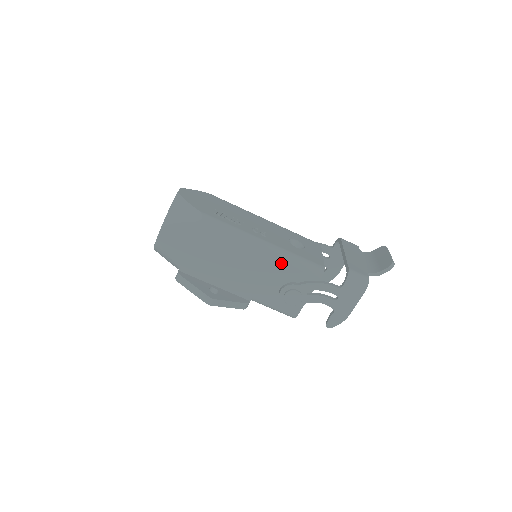
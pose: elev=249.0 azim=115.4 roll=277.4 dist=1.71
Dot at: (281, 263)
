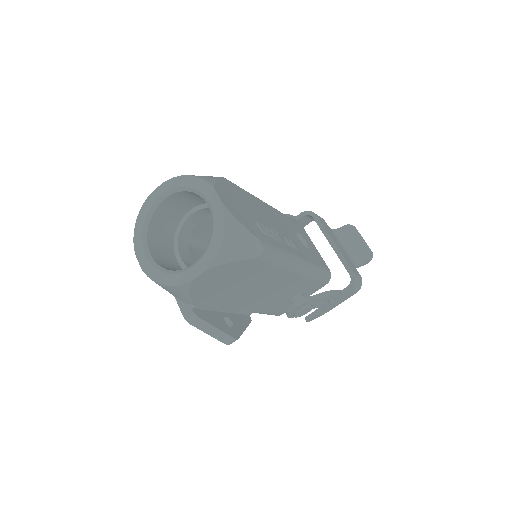
Dot at: (306, 279)
